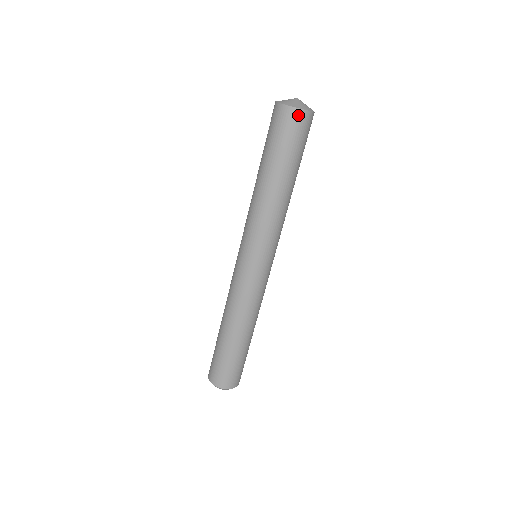
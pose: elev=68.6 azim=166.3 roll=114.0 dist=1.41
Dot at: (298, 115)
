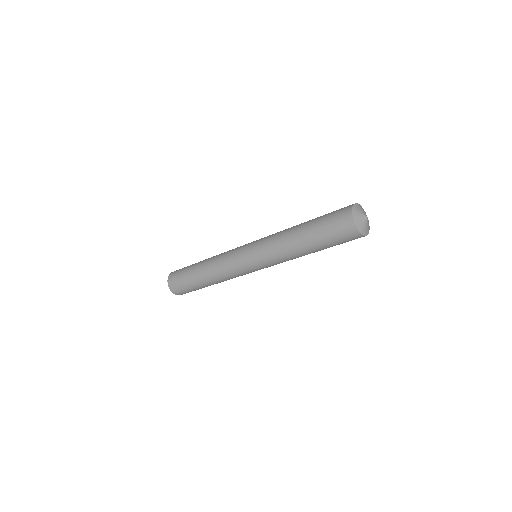
Dot at: (359, 237)
